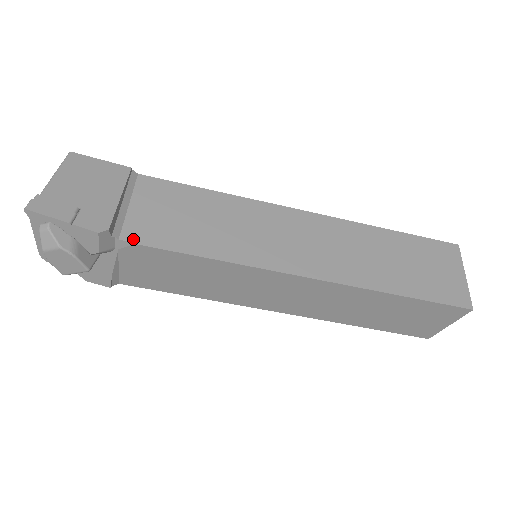
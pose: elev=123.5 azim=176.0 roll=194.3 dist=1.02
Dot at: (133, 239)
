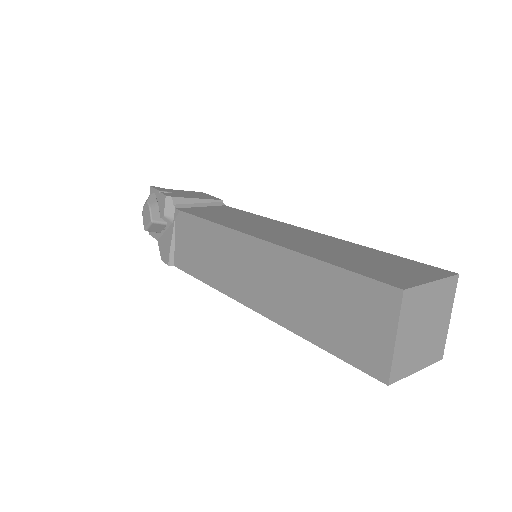
Dot at: (182, 210)
